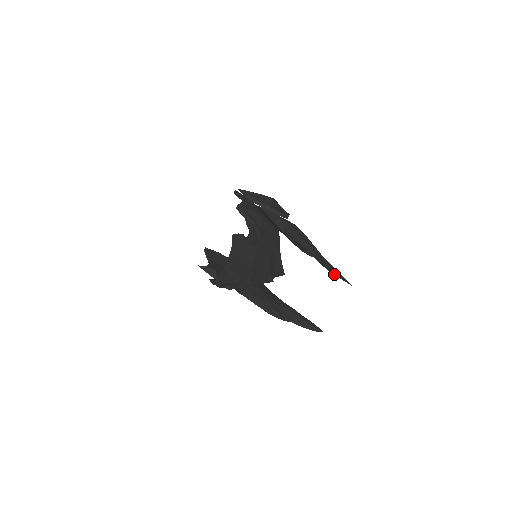
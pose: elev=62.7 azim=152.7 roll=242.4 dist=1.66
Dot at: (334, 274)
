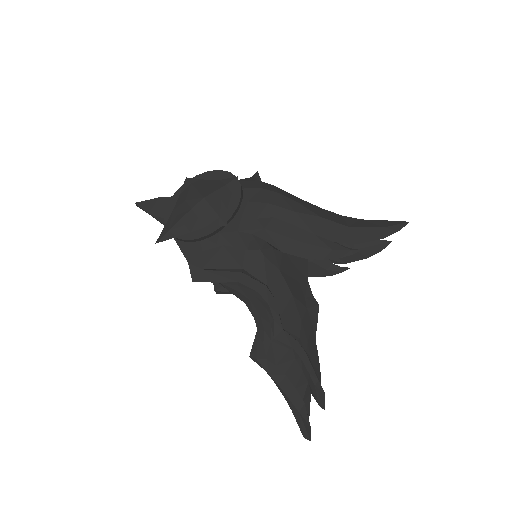
Dot at: (375, 231)
